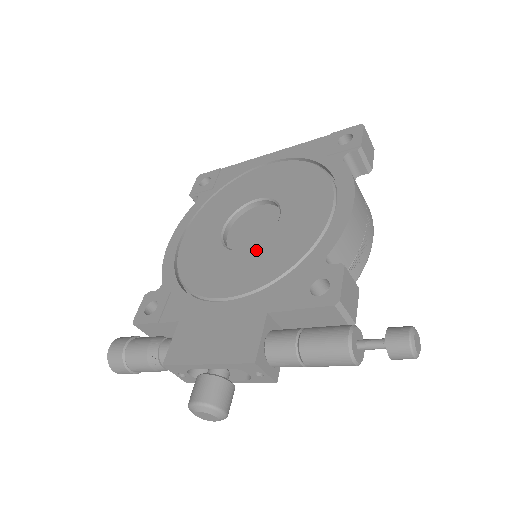
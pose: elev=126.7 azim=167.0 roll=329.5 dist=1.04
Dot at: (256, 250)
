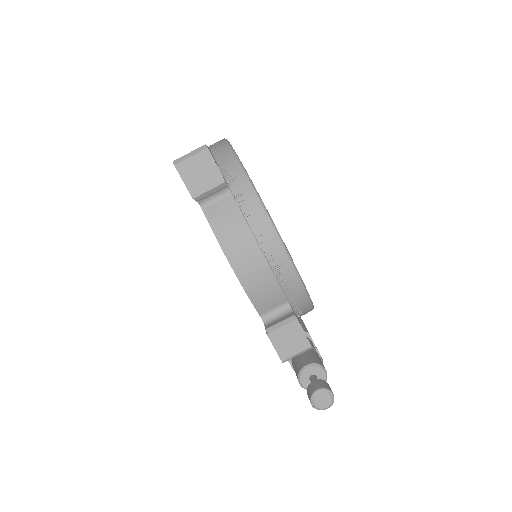
Dot at: occluded
